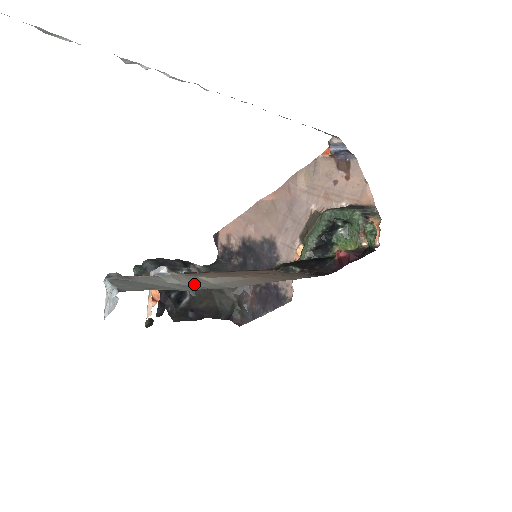
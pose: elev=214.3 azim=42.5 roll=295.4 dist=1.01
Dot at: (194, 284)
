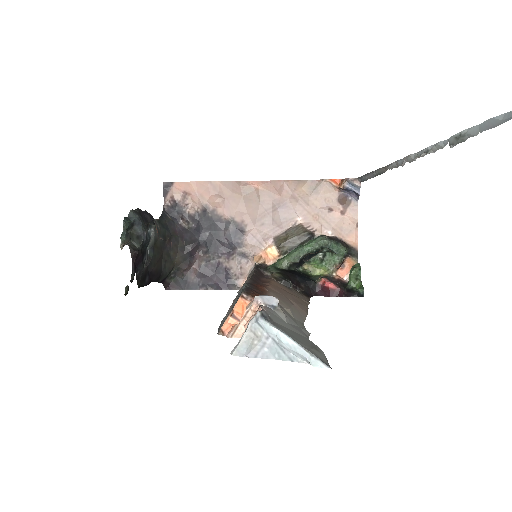
Dot at: (295, 323)
